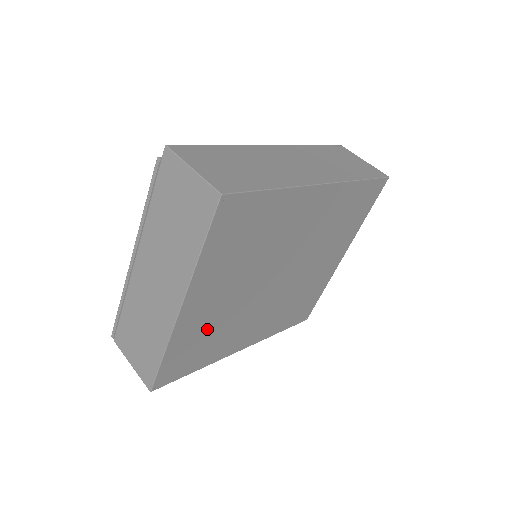
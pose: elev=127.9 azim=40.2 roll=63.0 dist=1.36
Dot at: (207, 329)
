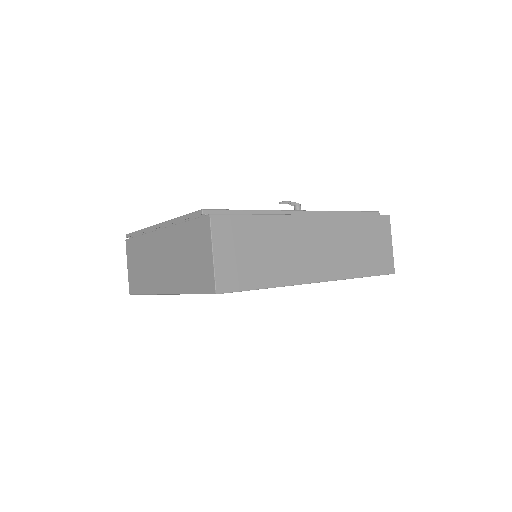
Dot at: occluded
